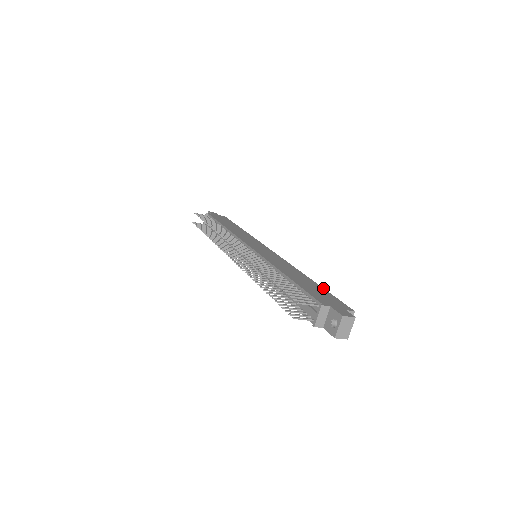
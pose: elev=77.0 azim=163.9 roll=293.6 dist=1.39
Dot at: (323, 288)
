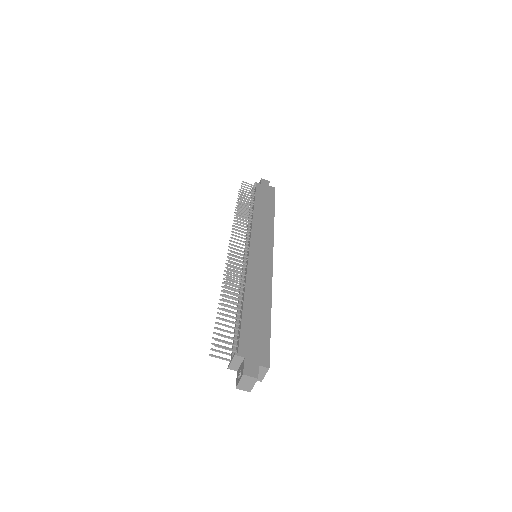
Dot at: (270, 326)
